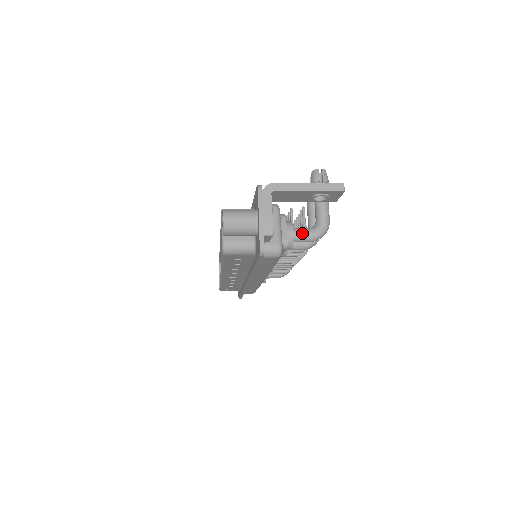
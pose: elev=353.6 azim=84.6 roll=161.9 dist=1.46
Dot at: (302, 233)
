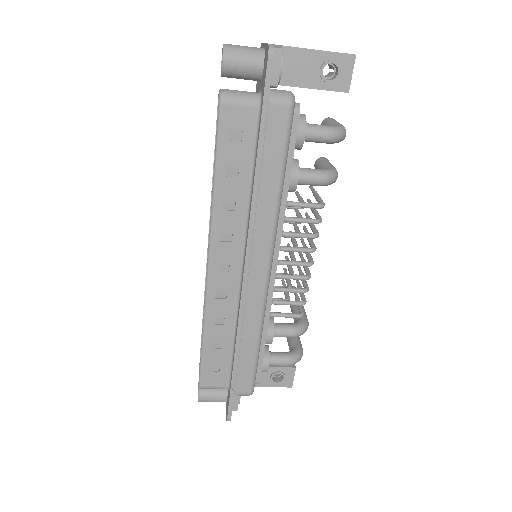
Dot at: (315, 124)
